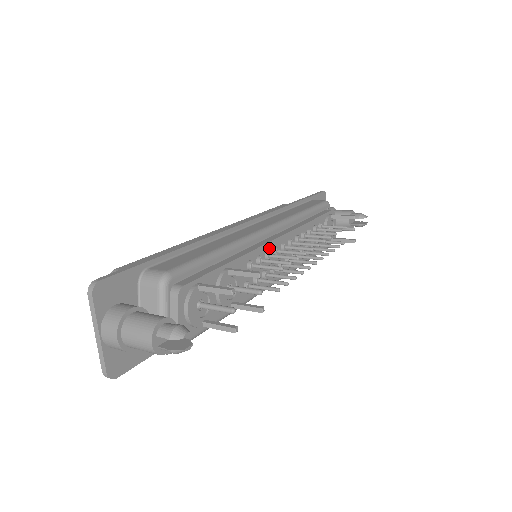
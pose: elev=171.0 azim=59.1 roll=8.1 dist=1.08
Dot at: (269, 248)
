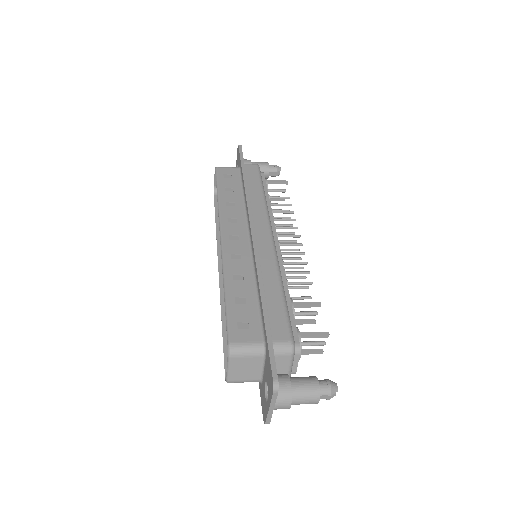
Dot at: occluded
